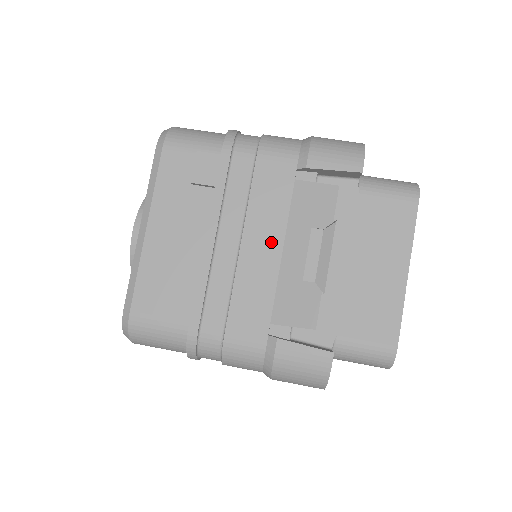
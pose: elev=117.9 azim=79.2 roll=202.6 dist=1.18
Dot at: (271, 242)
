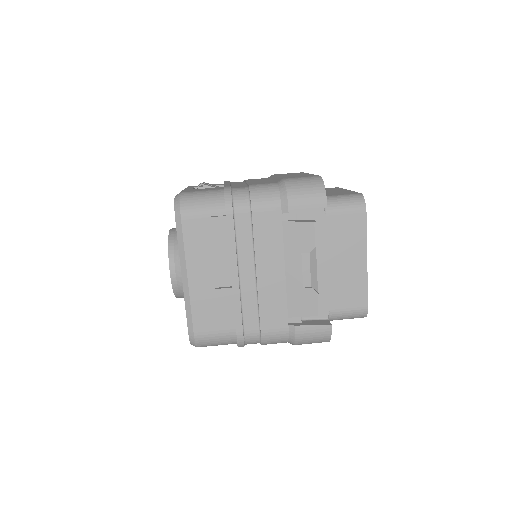
Dot at: (276, 267)
